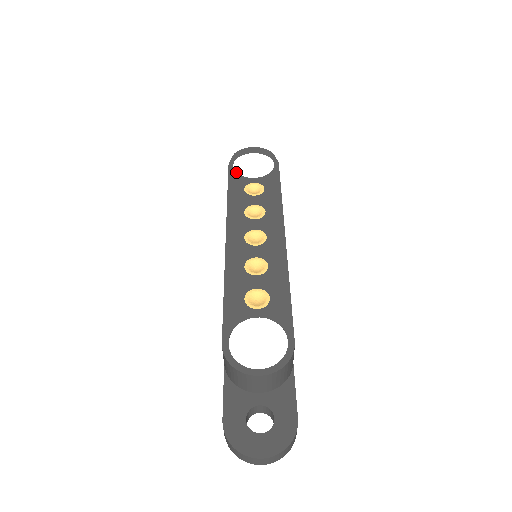
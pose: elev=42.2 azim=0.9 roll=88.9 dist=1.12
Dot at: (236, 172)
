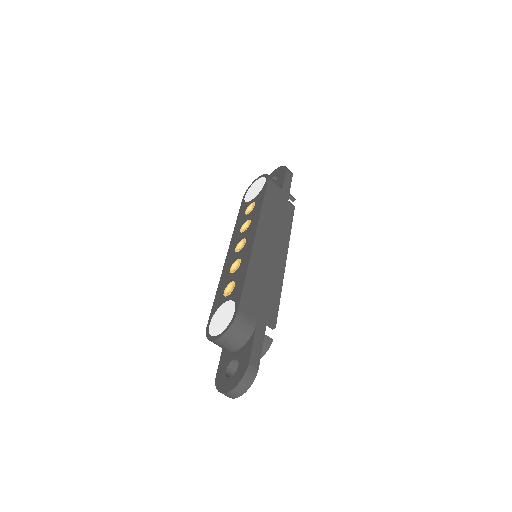
Dot at: (245, 201)
